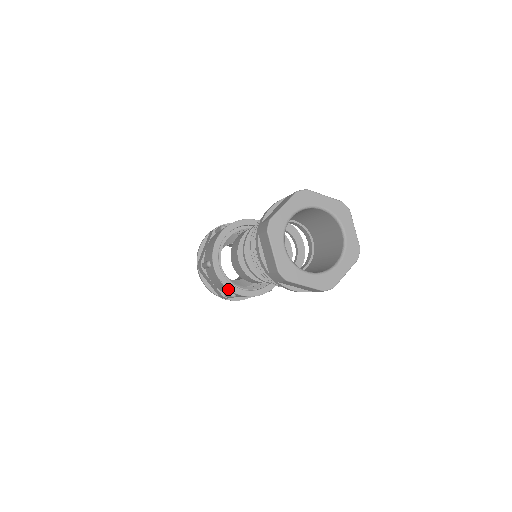
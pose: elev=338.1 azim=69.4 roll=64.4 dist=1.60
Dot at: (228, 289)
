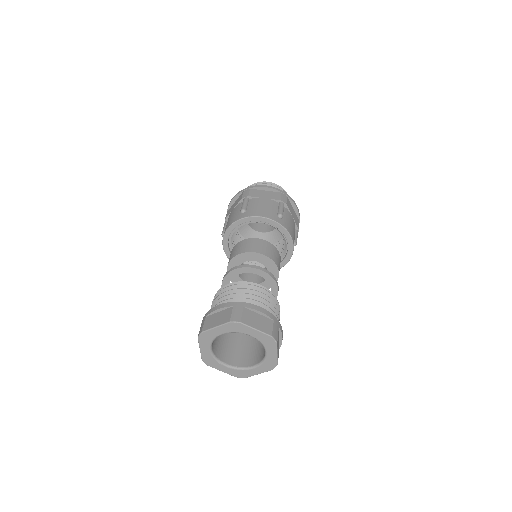
Dot at: occluded
